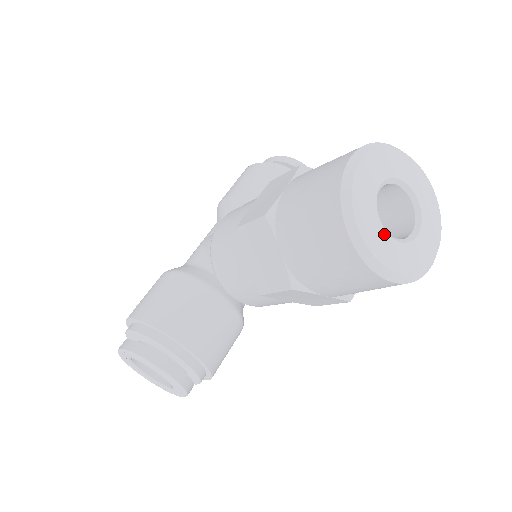
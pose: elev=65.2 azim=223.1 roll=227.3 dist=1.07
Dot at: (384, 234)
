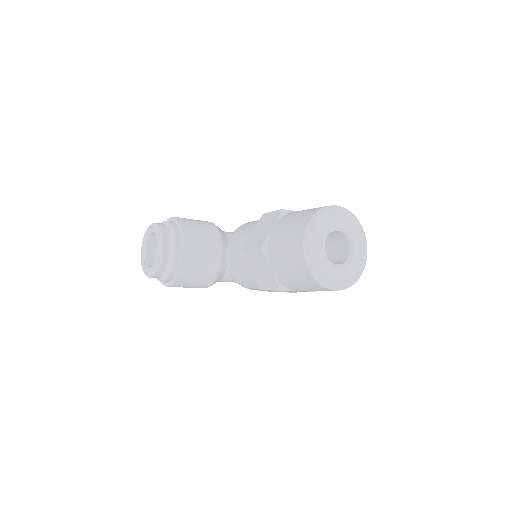
Dot at: (323, 243)
